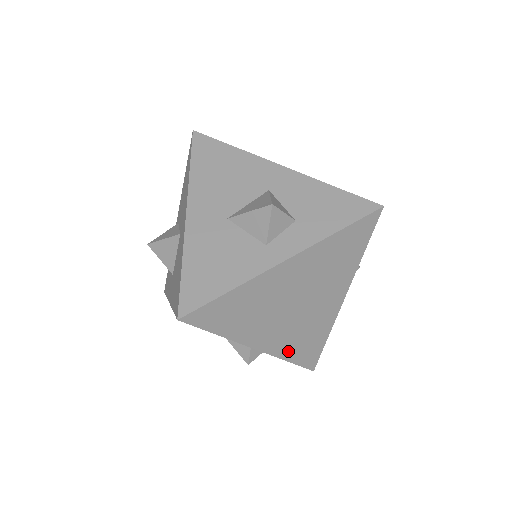
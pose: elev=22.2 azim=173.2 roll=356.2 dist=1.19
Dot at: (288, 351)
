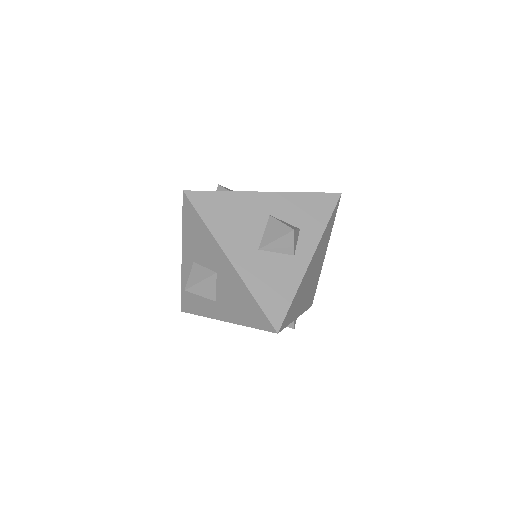
Dot at: (306, 306)
